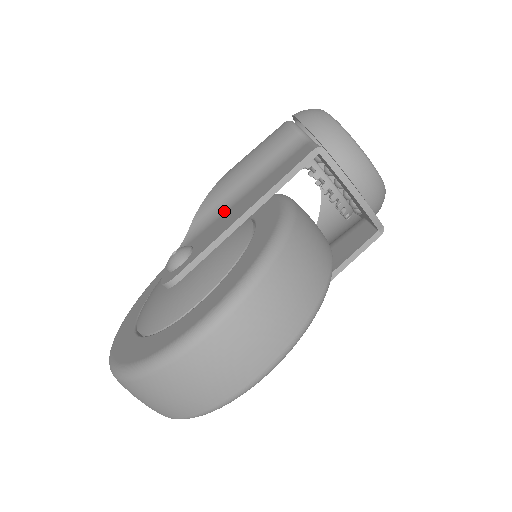
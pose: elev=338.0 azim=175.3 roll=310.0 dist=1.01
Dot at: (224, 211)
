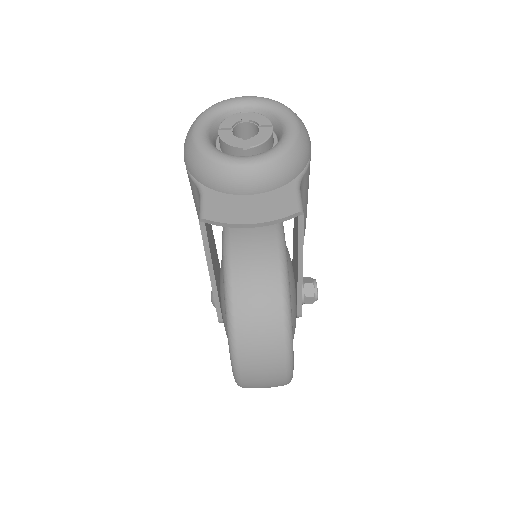
Dot at: occluded
